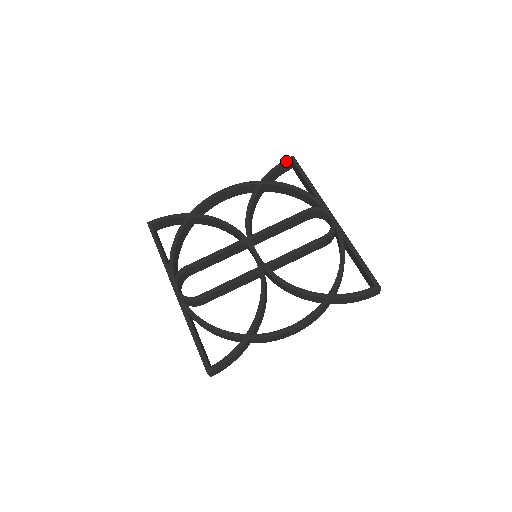
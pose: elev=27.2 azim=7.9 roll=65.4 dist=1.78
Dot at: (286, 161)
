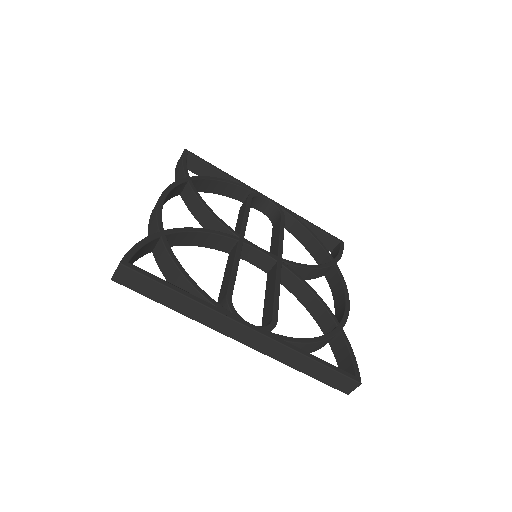
Dot at: (186, 154)
